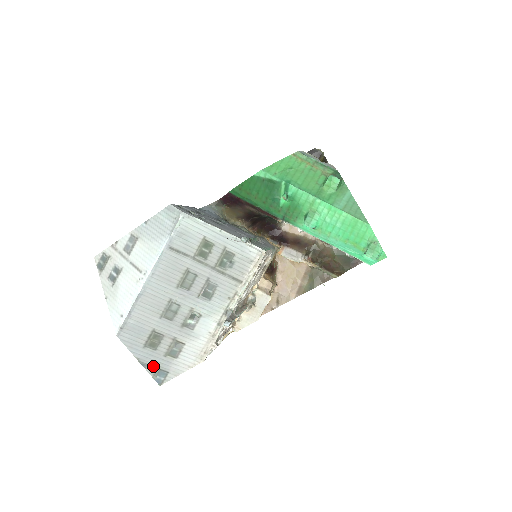
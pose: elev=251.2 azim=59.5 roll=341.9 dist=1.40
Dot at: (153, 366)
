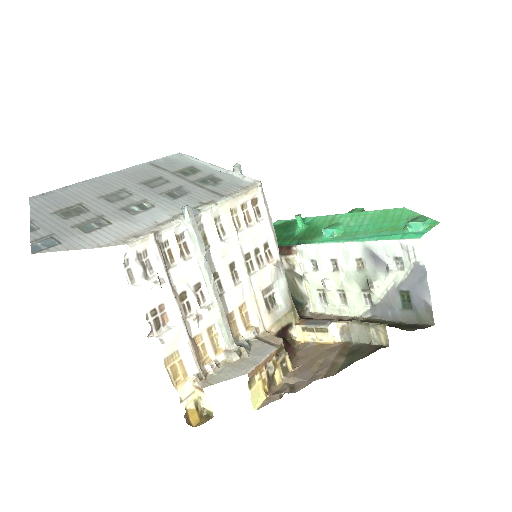
Dot at: (45, 232)
